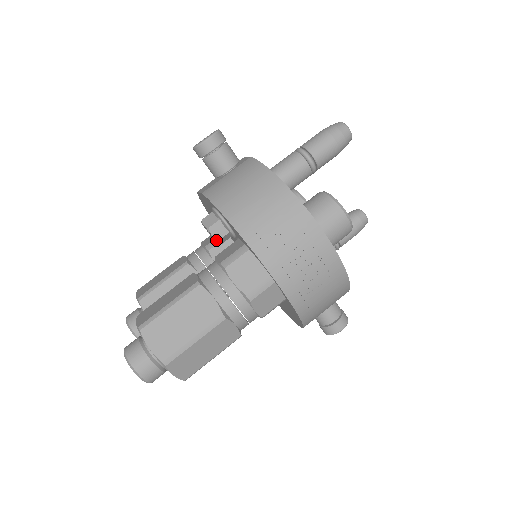
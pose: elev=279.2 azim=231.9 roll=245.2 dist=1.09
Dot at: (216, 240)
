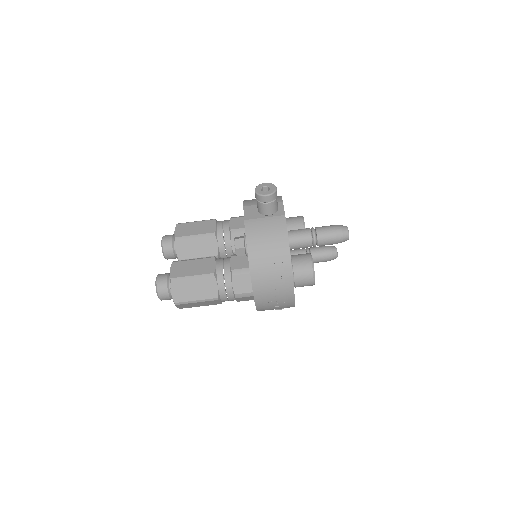
Dot at: (236, 255)
